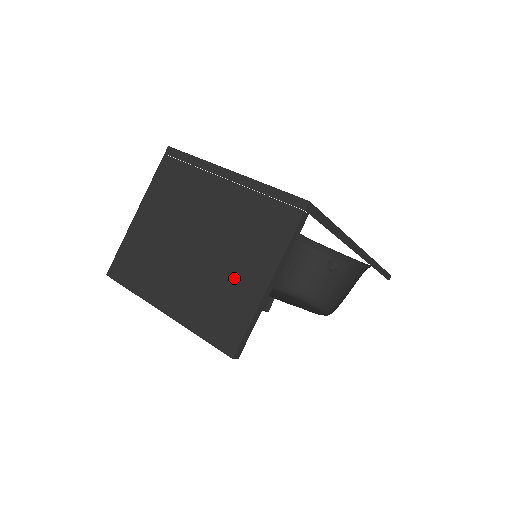
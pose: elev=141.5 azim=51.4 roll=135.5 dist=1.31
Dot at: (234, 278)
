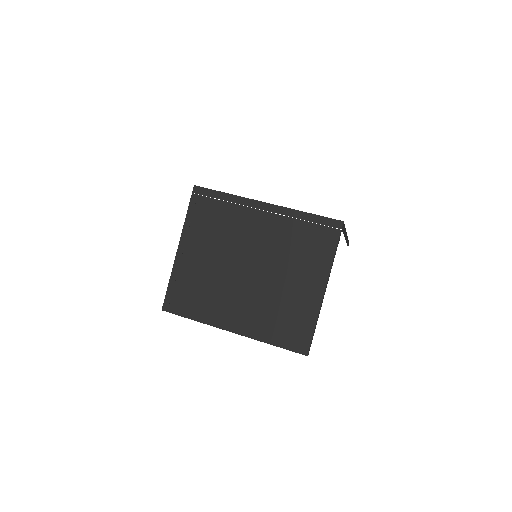
Dot at: (292, 293)
